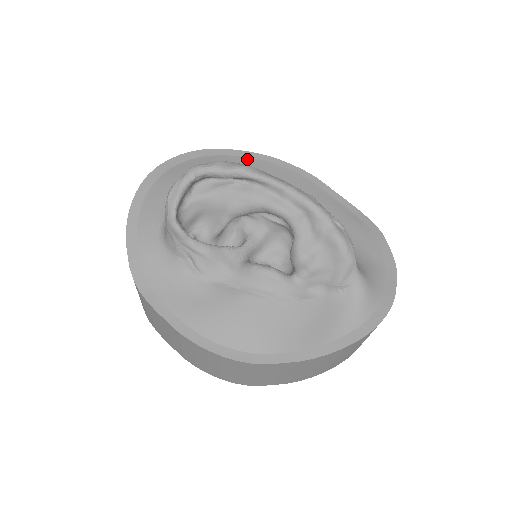
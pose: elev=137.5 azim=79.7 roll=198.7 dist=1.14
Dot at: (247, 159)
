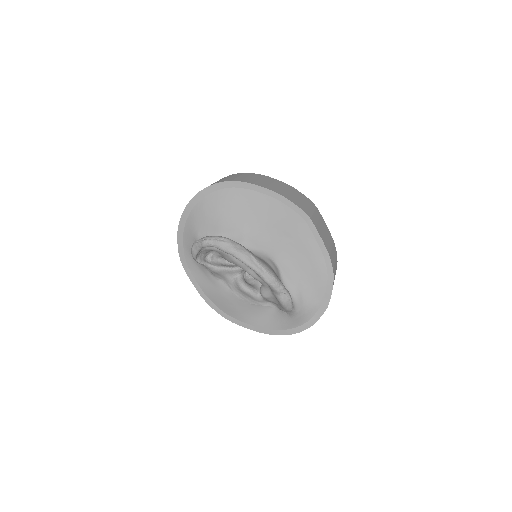
Dot at: (263, 196)
